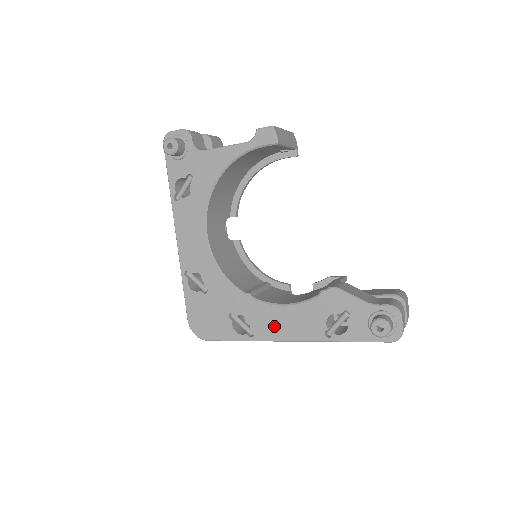
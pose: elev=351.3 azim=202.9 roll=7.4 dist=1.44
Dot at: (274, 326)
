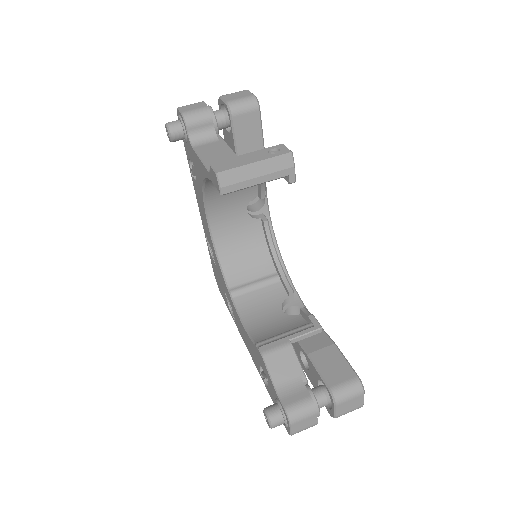
Dot at: (241, 331)
